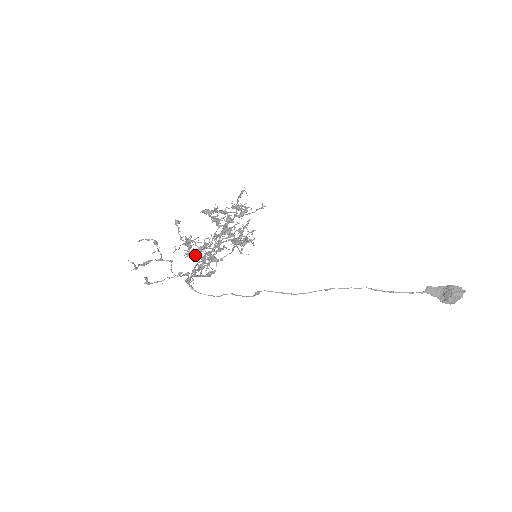
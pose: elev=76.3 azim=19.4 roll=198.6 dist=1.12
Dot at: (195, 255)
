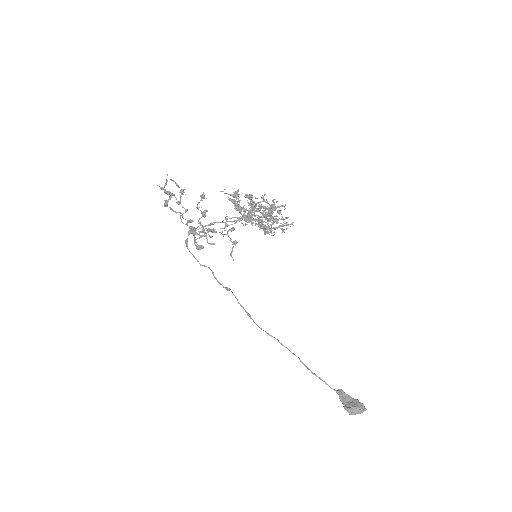
Dot at: (239, 204)
